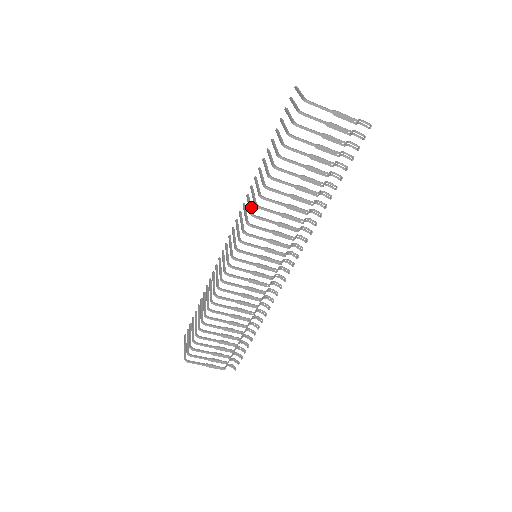
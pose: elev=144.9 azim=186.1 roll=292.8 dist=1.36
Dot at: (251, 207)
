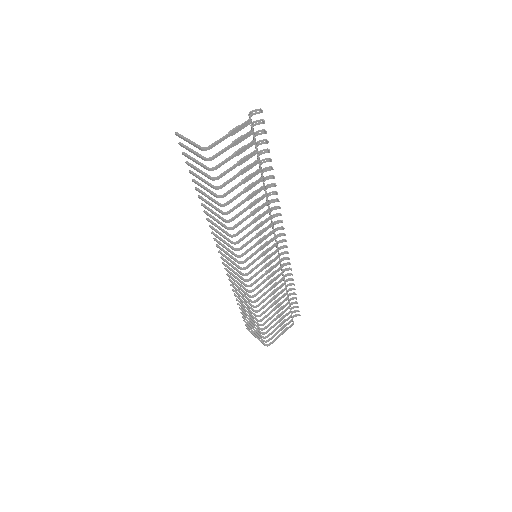
Dot at: (226, 237)
